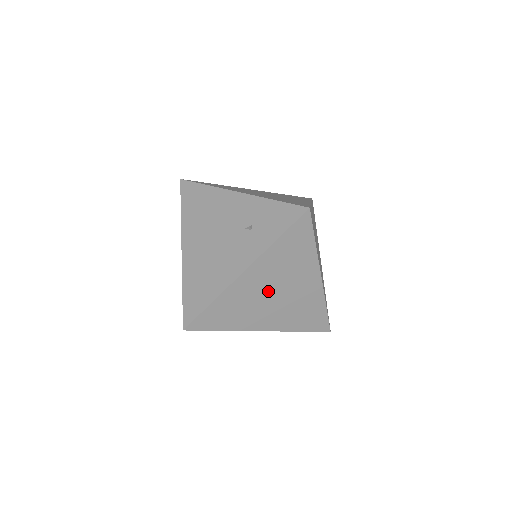
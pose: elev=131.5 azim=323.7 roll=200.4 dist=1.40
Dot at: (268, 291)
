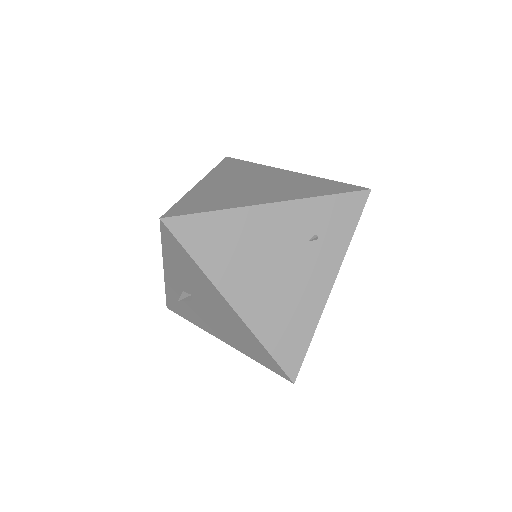
Dot at: occluded
